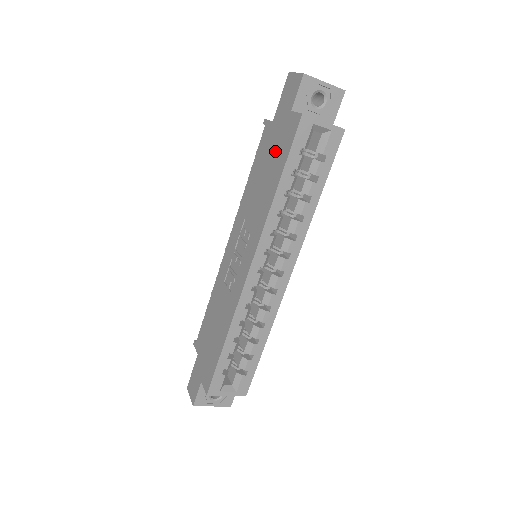
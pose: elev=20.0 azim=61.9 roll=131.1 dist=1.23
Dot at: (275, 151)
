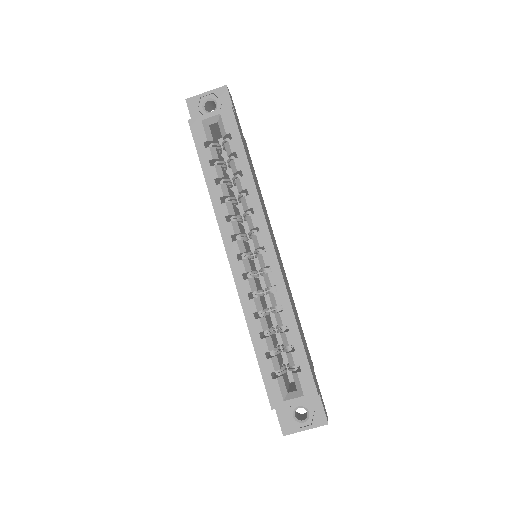
Dot at: occluded
